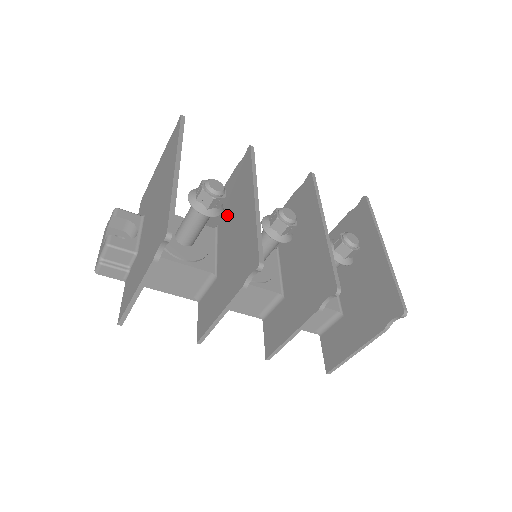
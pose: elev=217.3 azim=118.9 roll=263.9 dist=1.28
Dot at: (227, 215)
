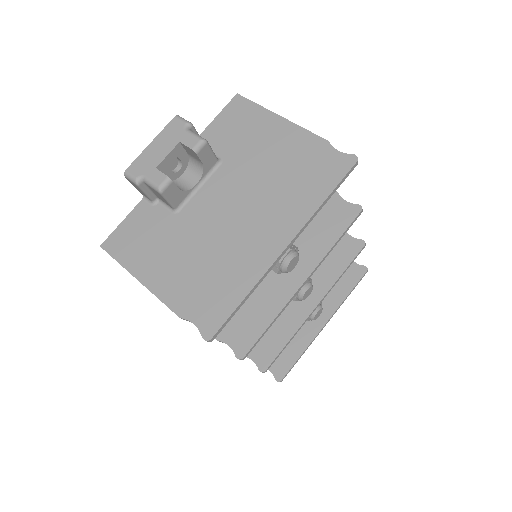
Dot at: occluded
